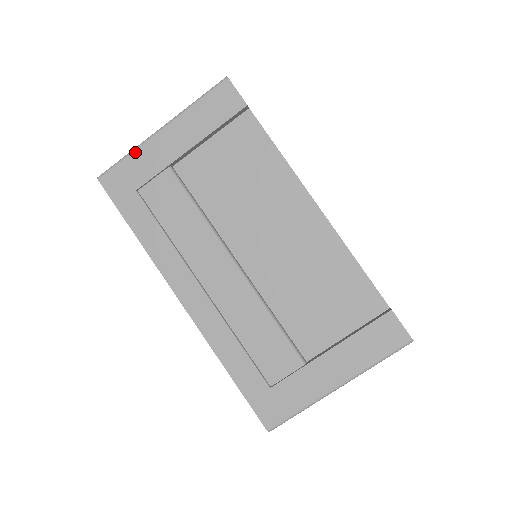
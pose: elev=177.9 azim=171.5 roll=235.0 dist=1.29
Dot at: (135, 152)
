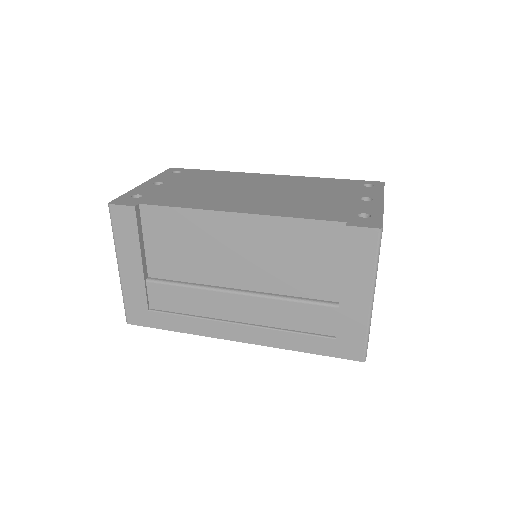
Dot at: (124, 292)
